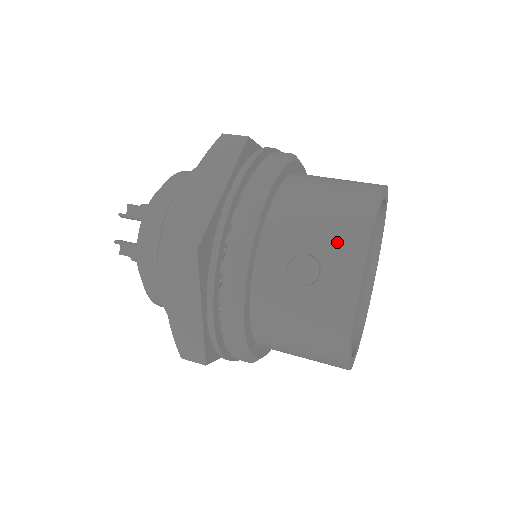
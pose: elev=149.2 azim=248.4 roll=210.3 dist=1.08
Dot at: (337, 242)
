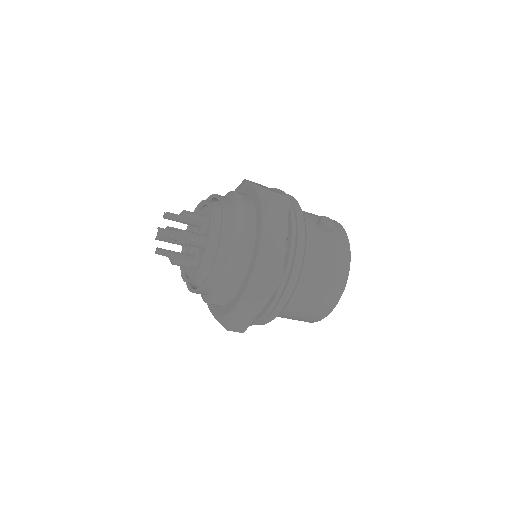
Dot at: occluded
